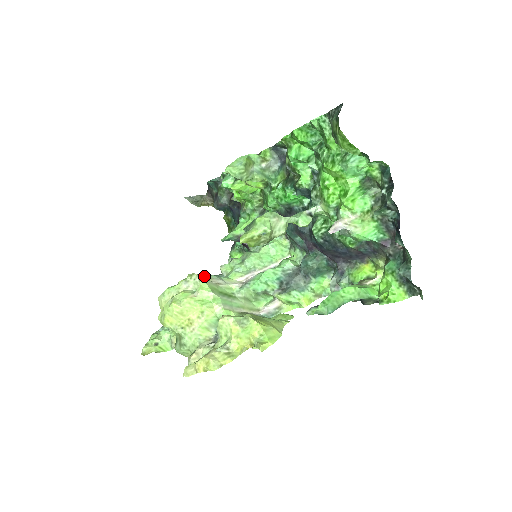
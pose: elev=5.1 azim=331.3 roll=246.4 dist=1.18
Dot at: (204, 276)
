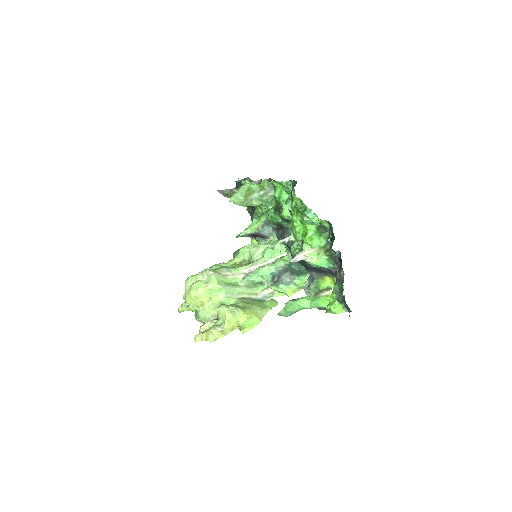
Dot at: (218, 268)
